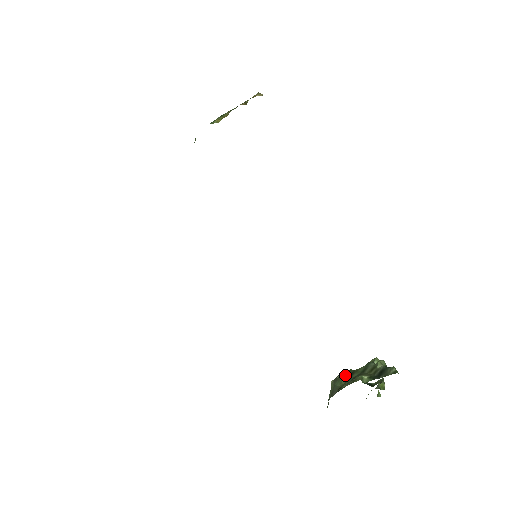
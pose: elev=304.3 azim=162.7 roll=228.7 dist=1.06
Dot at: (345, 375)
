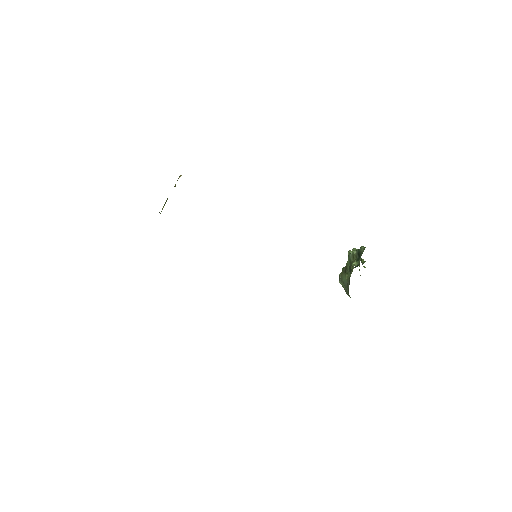
Dot at: (344, 272)
